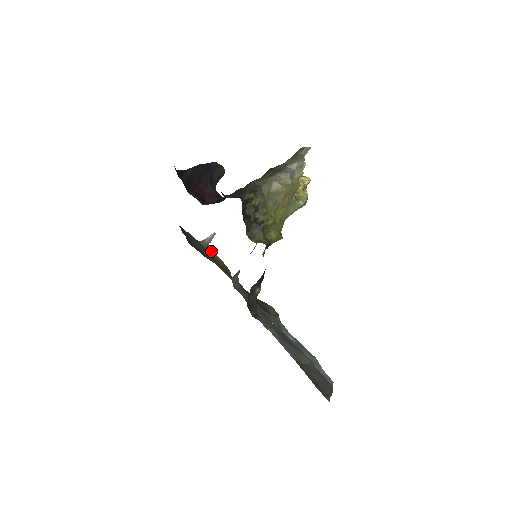
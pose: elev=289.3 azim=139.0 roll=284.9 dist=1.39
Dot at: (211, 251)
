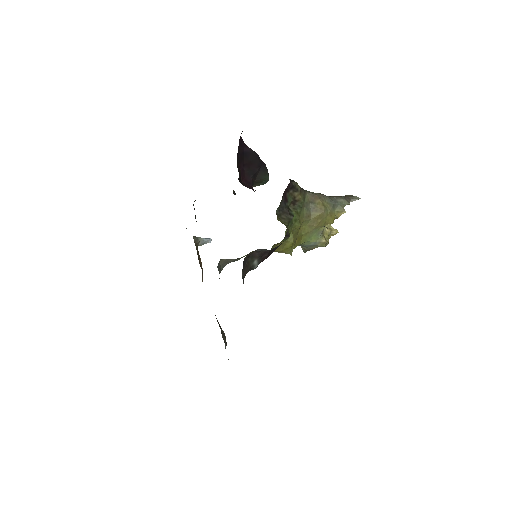
Dot at: occluded
